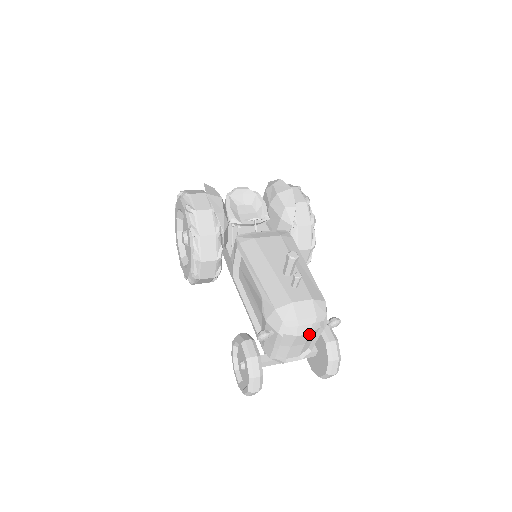
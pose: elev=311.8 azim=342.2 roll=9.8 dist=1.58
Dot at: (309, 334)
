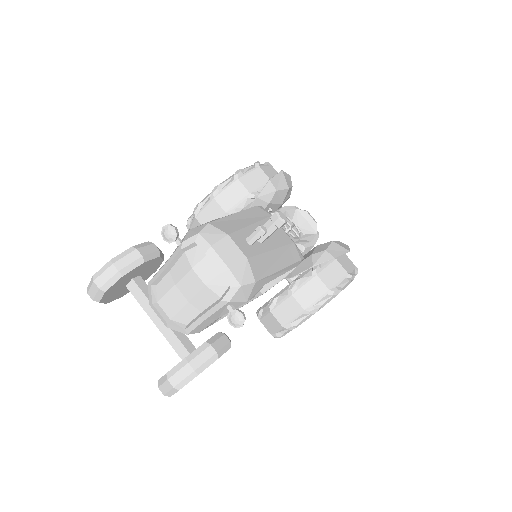
Dot at: (203, 284)
